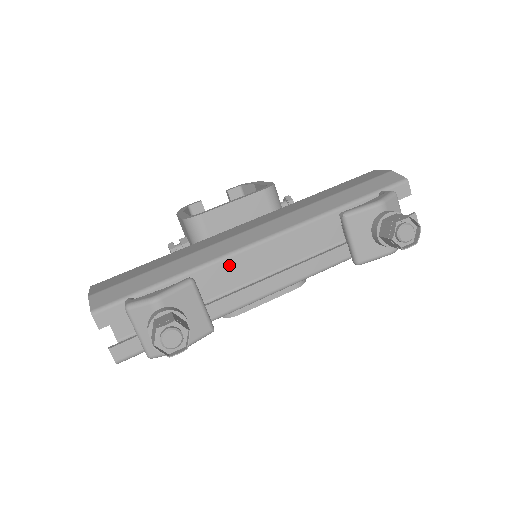
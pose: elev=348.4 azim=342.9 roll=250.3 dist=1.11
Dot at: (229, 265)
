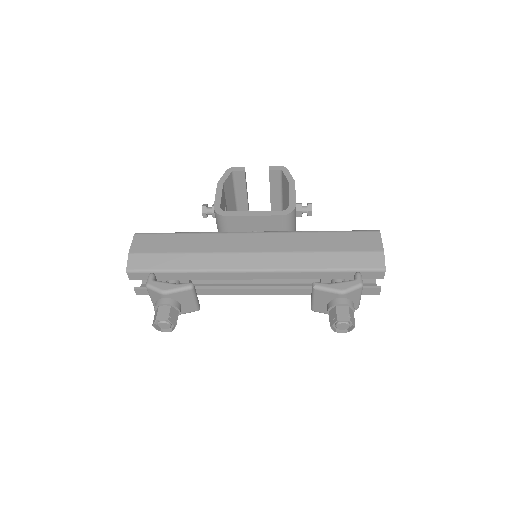
Dot at: (225, 276)
